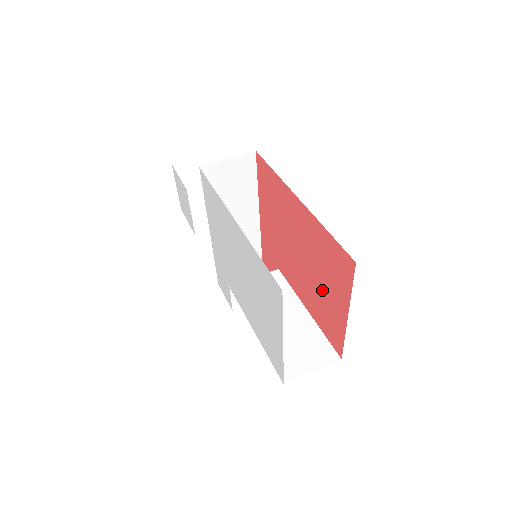
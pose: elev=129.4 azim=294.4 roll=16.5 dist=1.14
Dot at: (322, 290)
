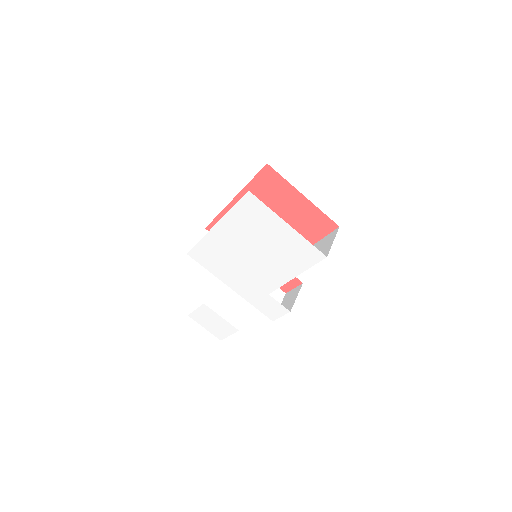
Dot at: (290, 215)
